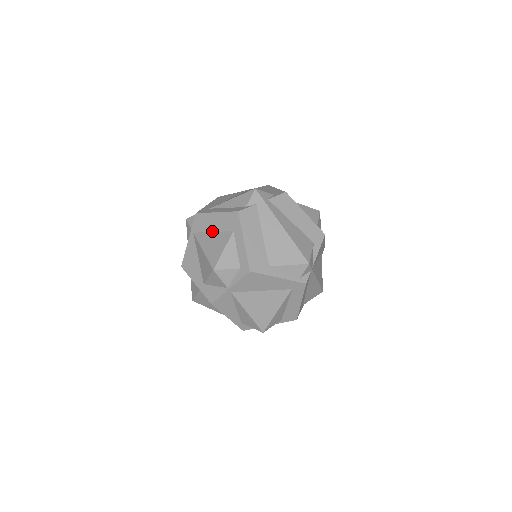
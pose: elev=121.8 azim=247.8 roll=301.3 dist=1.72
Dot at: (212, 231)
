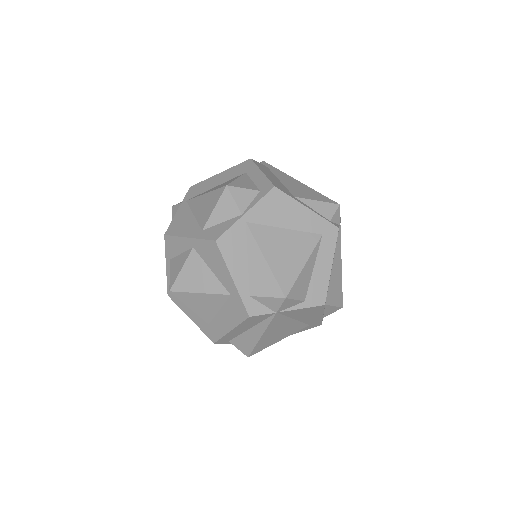
Dot at: (215, 186)
